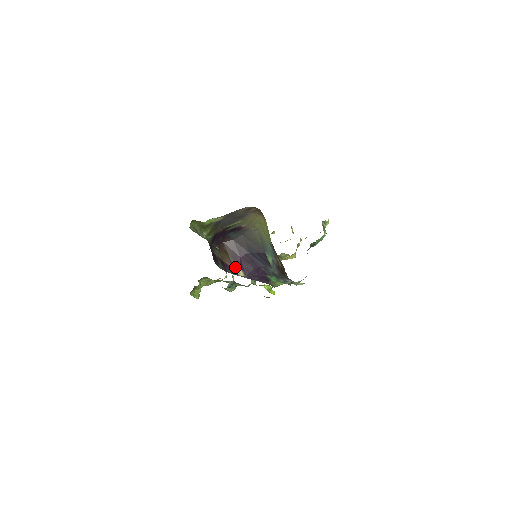
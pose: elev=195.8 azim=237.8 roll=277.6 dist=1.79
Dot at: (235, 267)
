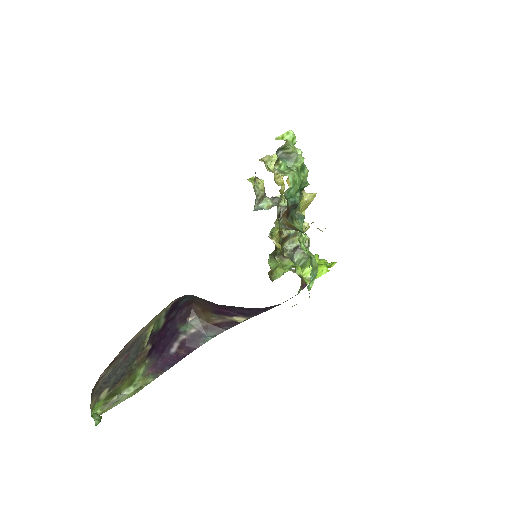
Dot at: (228, 318)
